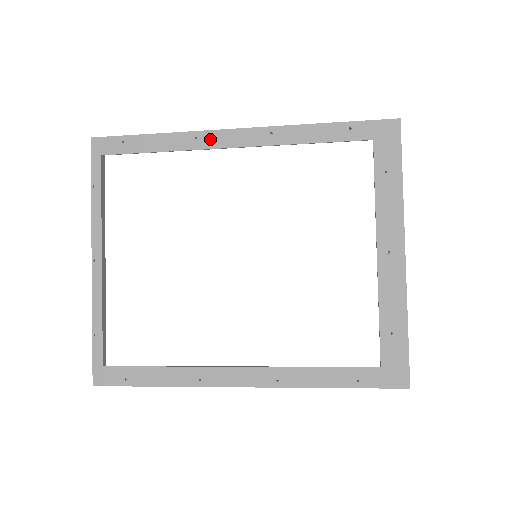
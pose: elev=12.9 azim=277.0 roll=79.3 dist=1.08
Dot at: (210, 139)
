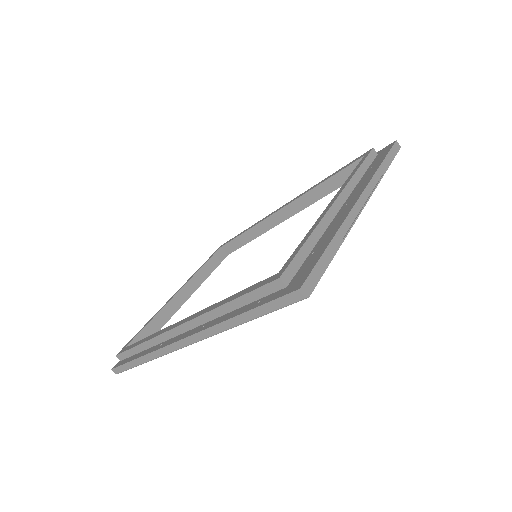
Dot at: (272, 212)
